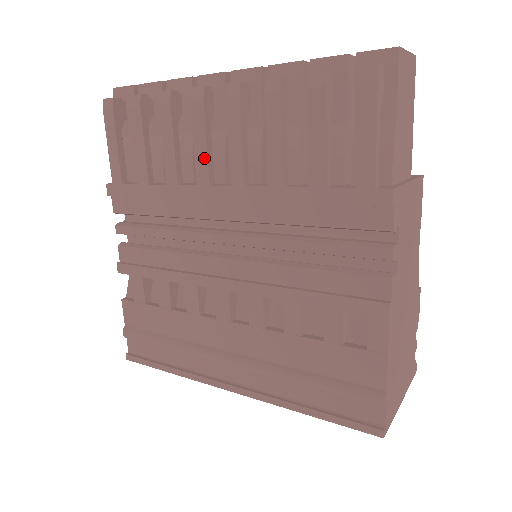
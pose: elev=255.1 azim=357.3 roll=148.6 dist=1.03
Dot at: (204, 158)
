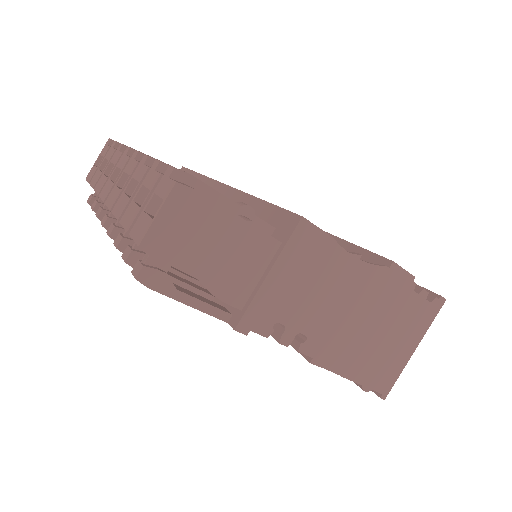
Dot at: occluded
